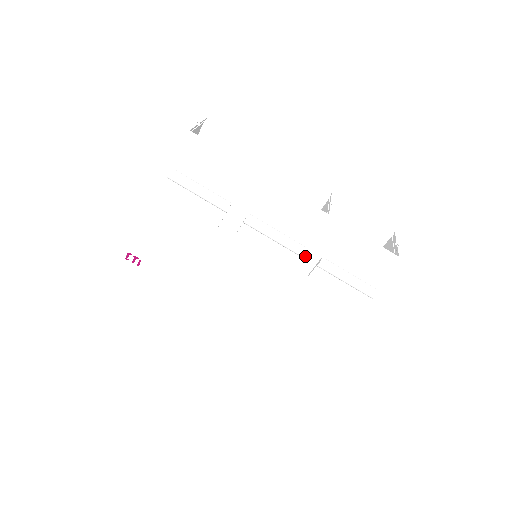
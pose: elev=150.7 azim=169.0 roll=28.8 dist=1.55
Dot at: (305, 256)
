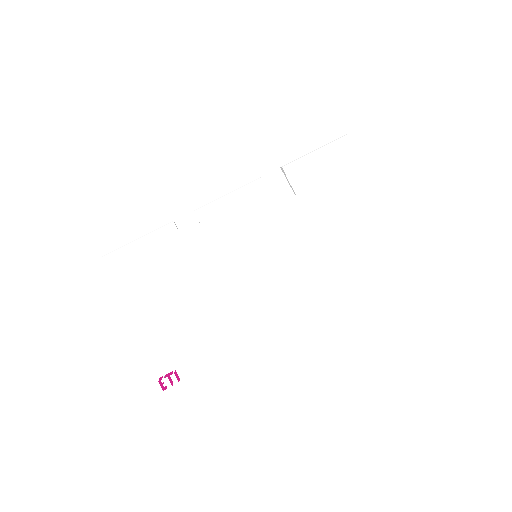
Dot at: (275, 192)
